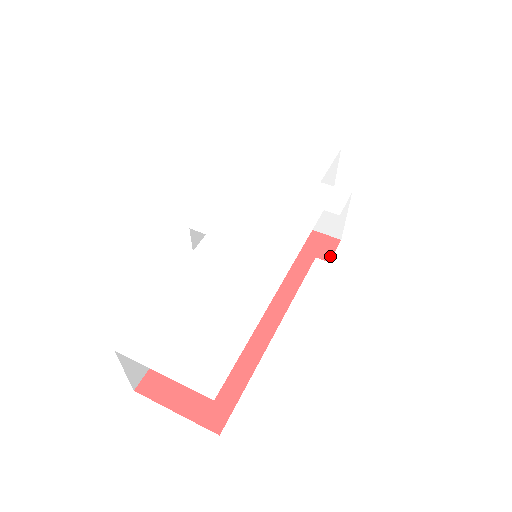
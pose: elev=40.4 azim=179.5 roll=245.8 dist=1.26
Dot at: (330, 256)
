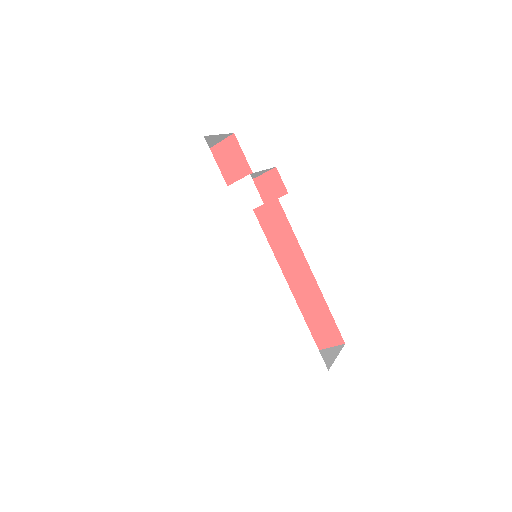
Dot at: (284, 188)
